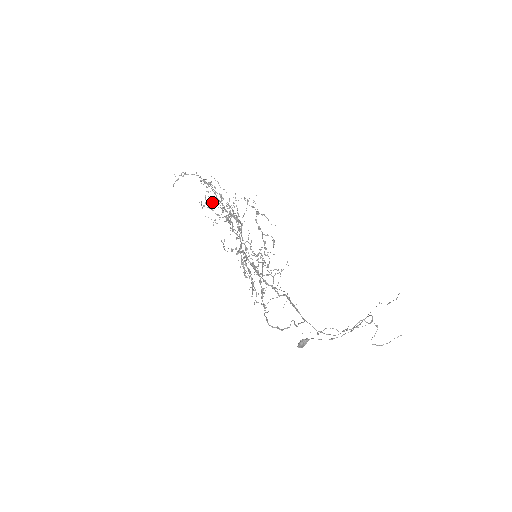
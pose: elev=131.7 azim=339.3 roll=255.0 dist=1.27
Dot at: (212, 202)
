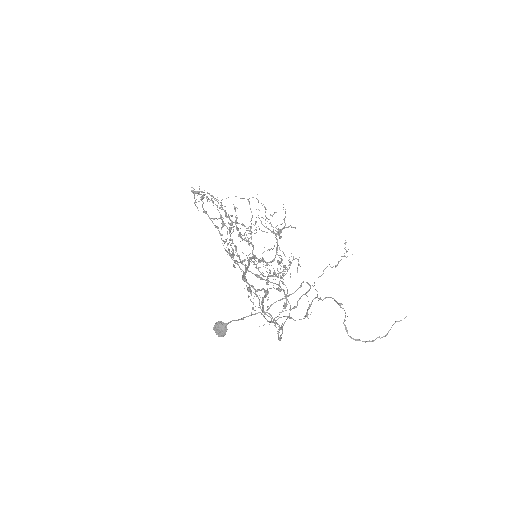
Dot at: (228, 215)
